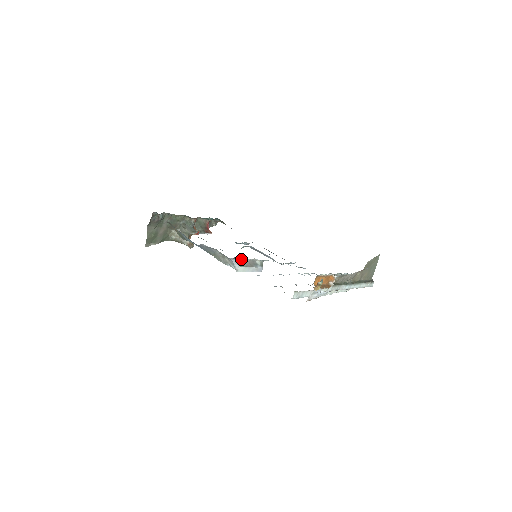
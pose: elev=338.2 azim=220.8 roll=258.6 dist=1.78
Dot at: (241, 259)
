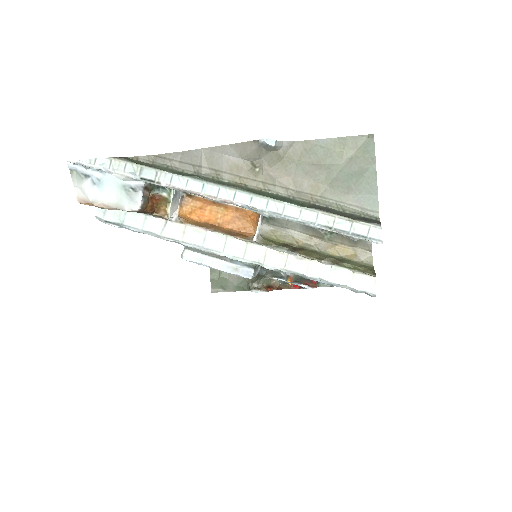
Dot at: occluded
